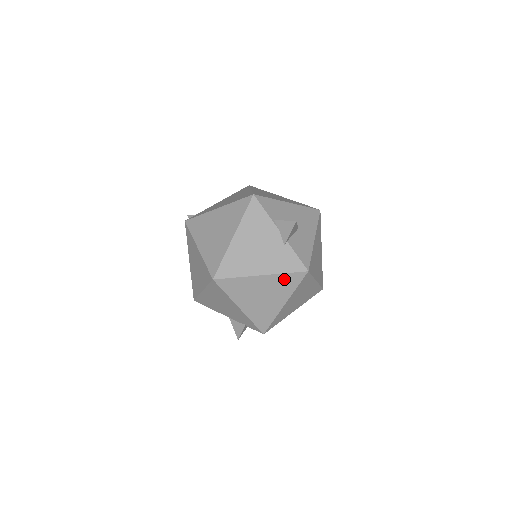
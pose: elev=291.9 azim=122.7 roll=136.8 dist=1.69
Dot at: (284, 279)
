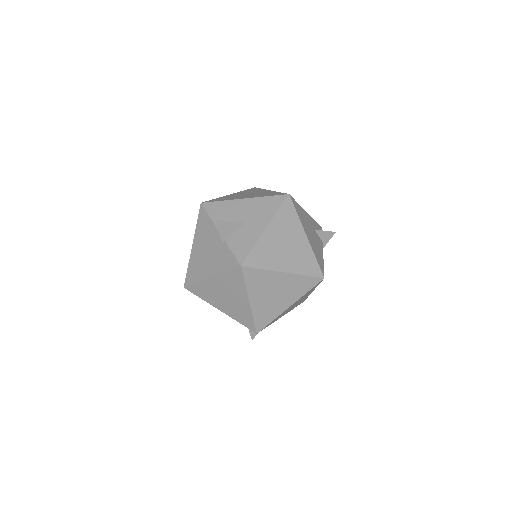
Dot at: (229, 278)
